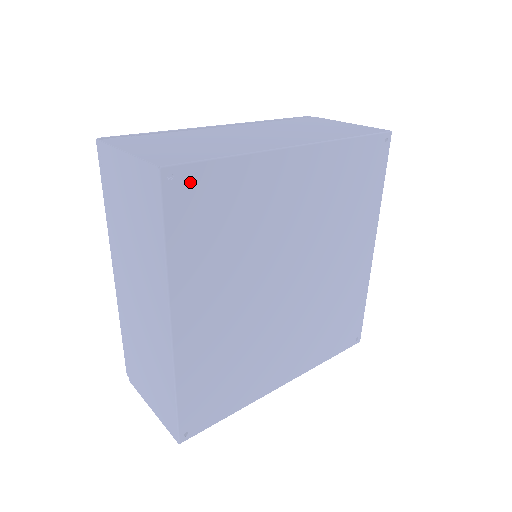
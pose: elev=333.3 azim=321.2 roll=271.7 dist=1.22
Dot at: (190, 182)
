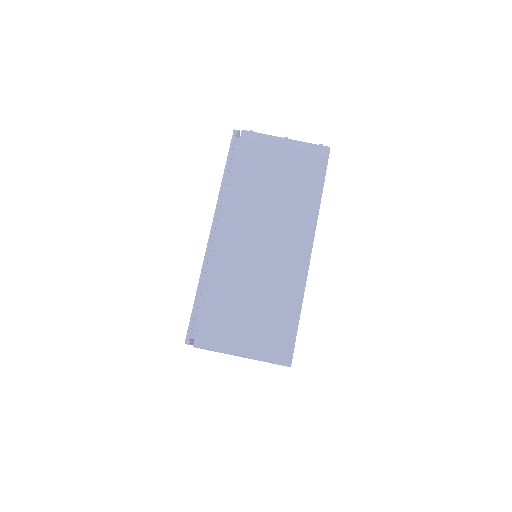
Dot at: occluded
